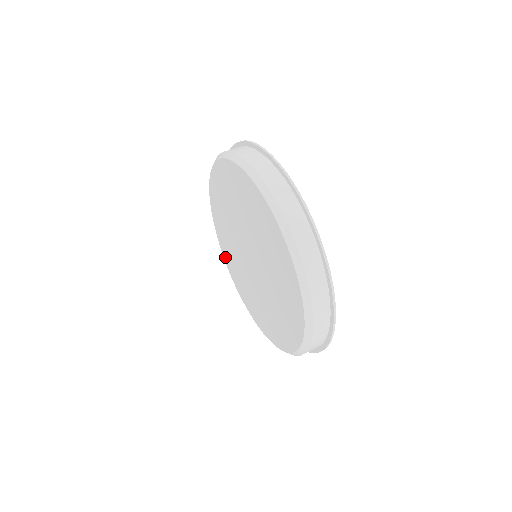
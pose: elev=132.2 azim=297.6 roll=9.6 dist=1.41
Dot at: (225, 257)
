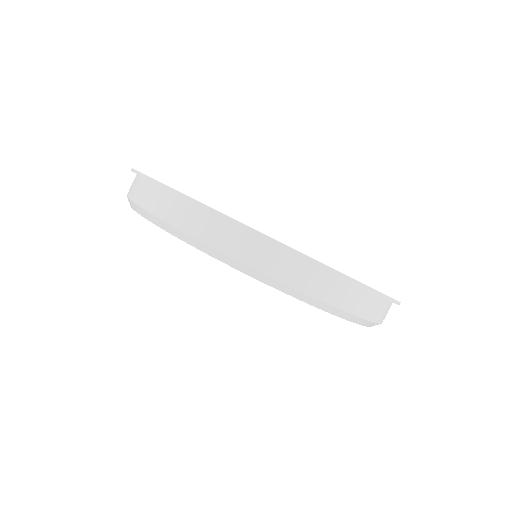
Dot at: occluded
